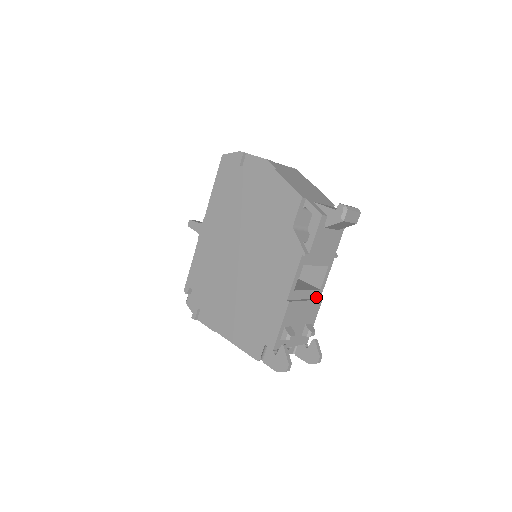
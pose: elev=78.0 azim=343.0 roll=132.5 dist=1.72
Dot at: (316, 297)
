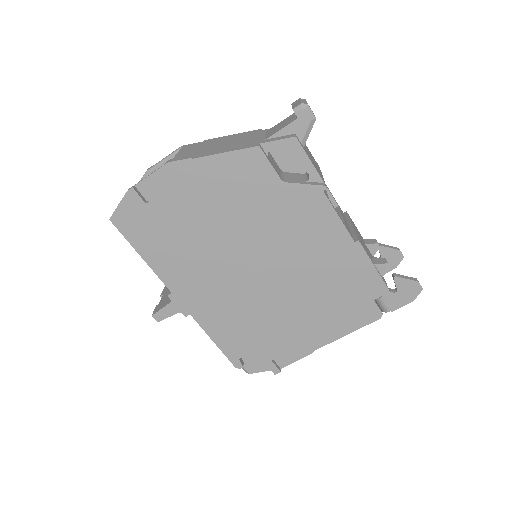
Dot at: occluded
